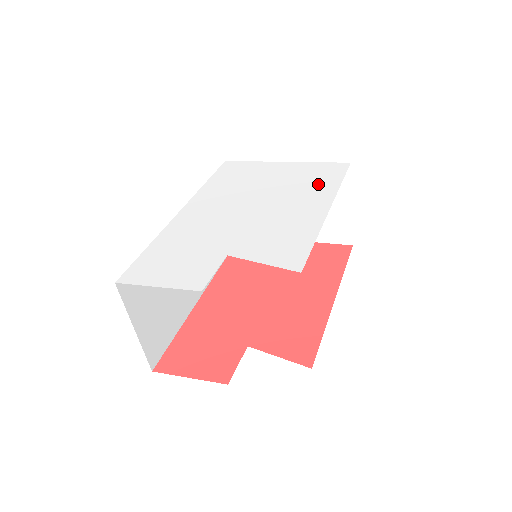
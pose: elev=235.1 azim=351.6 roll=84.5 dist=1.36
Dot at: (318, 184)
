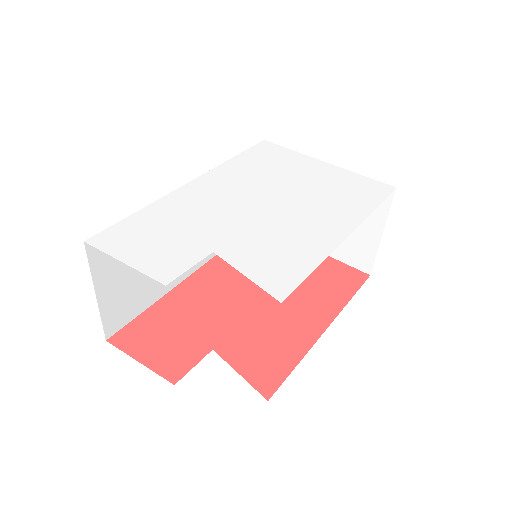
Dot at: (349, 201)
